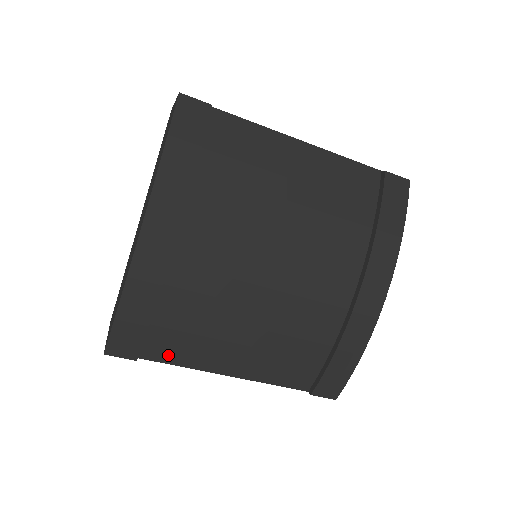
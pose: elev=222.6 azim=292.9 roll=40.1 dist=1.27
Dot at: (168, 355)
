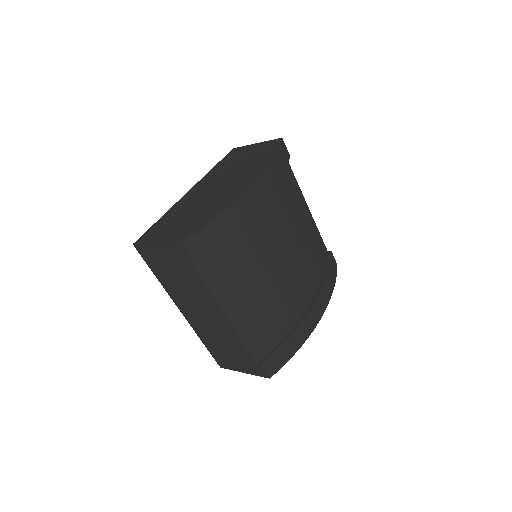
Dot at: (210, 274)
